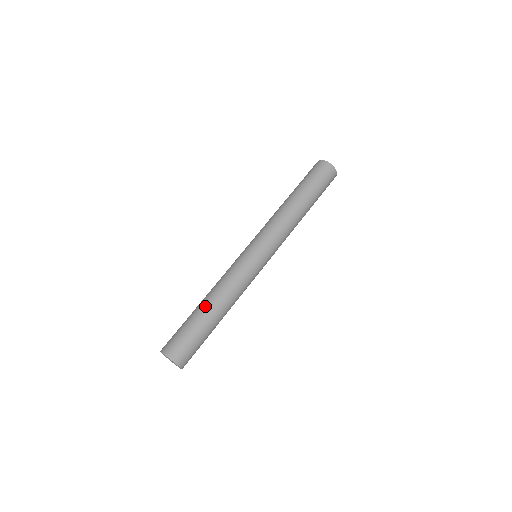
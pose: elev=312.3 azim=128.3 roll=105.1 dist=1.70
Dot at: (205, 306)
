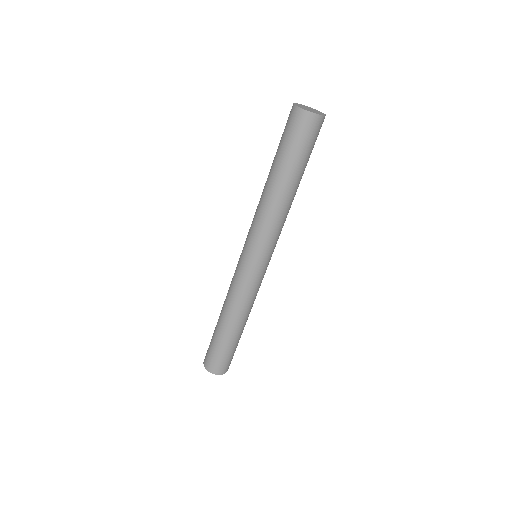
Dot at: (219, 317)
